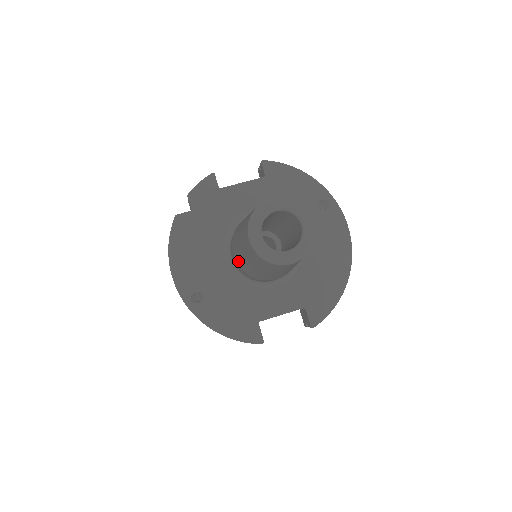
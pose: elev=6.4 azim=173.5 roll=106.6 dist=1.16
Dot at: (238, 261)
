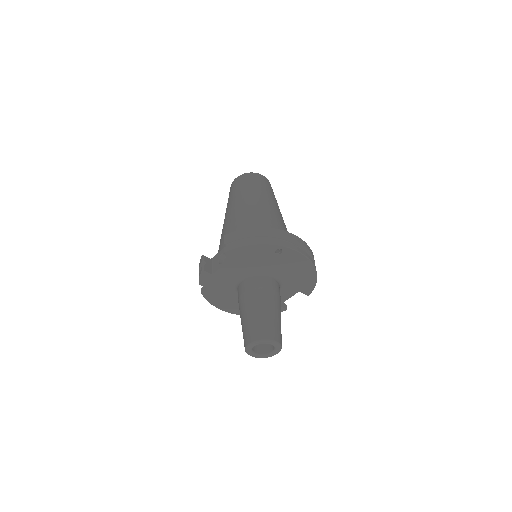
Dot at: occluded
